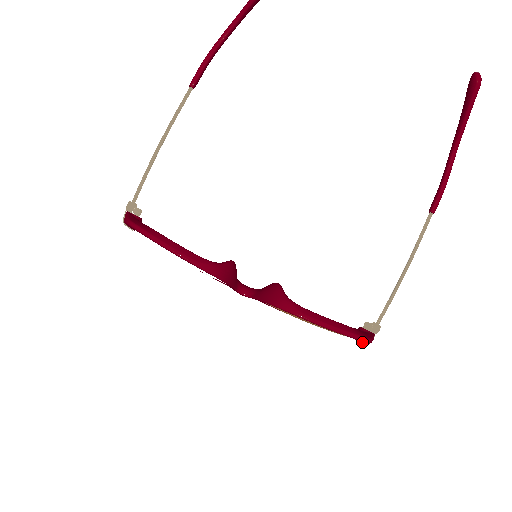
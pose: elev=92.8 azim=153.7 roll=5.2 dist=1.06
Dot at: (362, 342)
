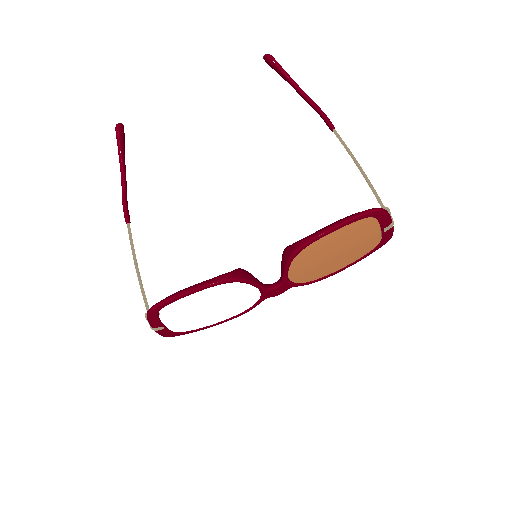
Dot at: (388, 227)
